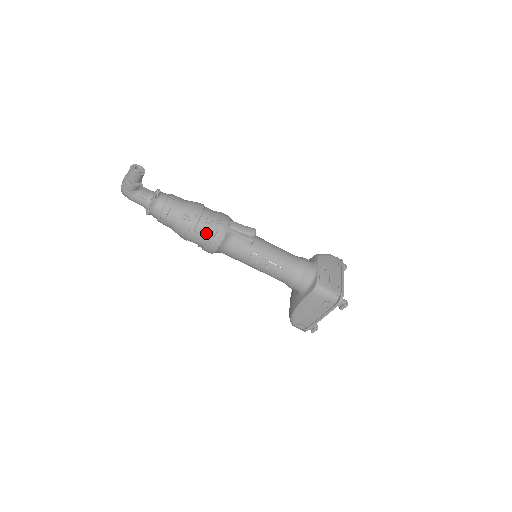
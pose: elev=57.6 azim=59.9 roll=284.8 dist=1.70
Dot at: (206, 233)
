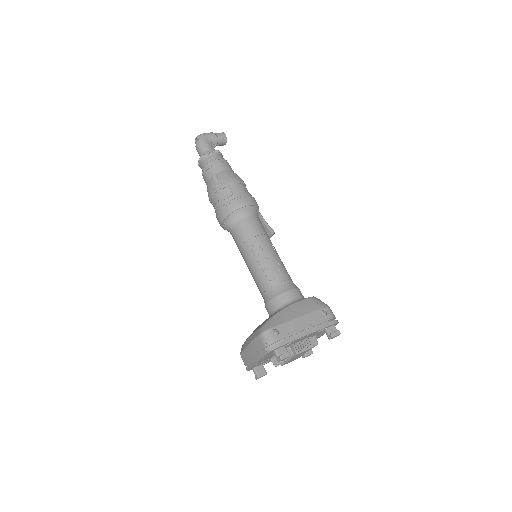
Dot at: (246, 192)
